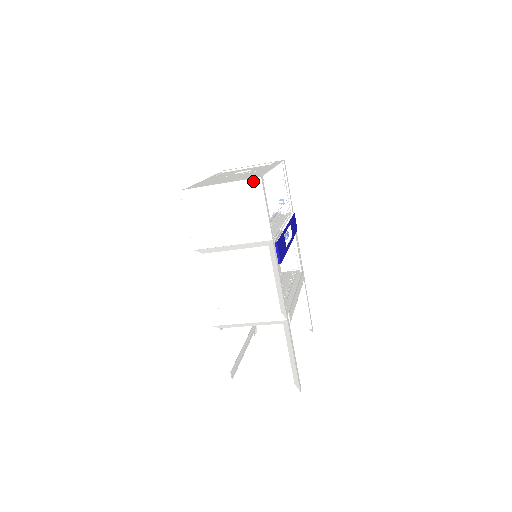
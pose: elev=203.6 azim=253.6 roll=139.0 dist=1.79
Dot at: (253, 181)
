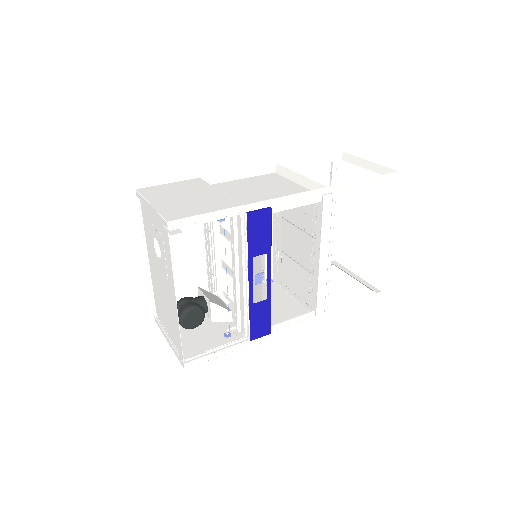
Dot at: occluded
